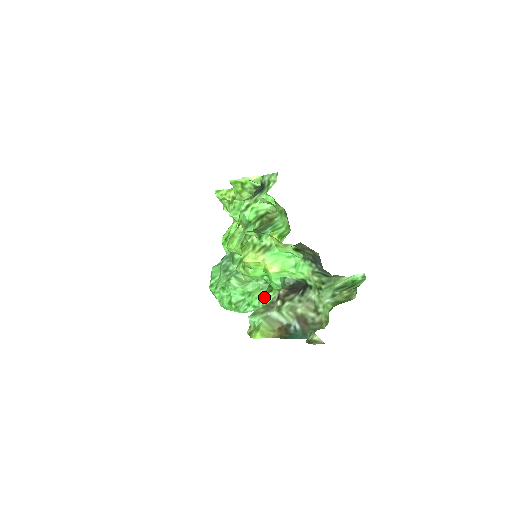
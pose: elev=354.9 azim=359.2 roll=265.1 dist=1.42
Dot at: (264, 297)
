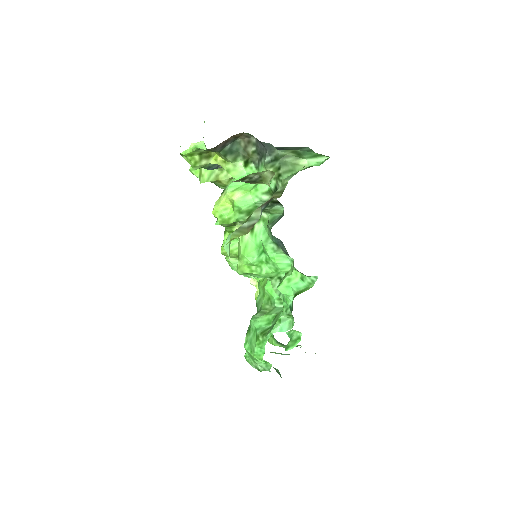
Dot at: (283, 299)
